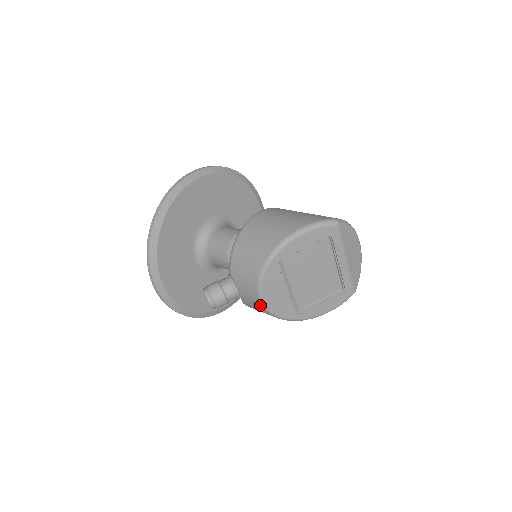
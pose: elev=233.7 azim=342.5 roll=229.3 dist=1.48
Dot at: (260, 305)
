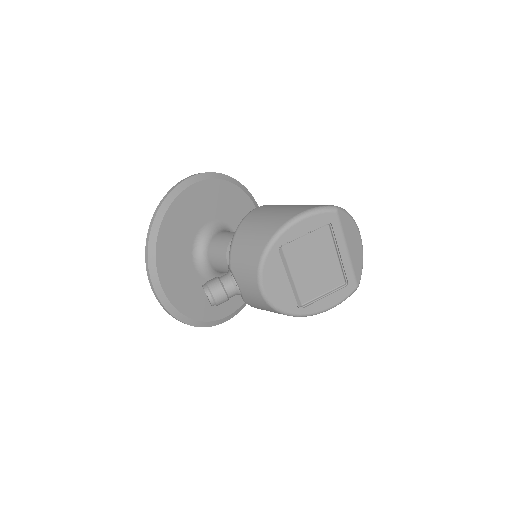
Dot at: (261, 297)
